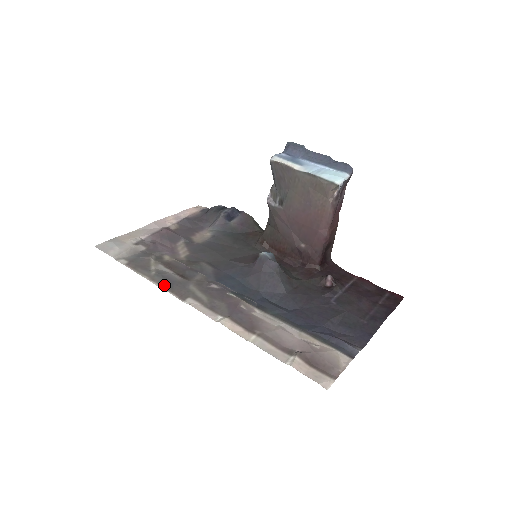
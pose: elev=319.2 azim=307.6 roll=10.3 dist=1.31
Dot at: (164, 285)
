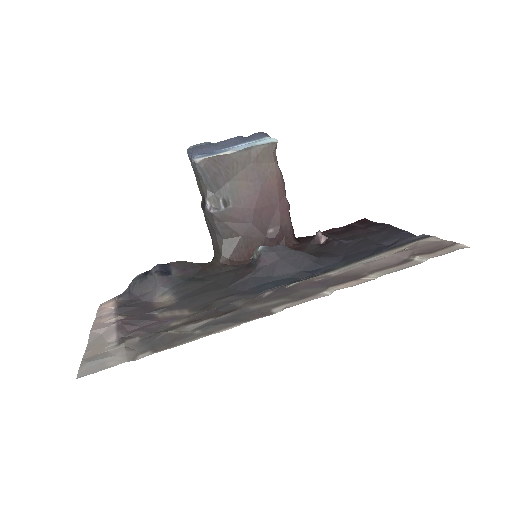
Dot at: (231, 324)
